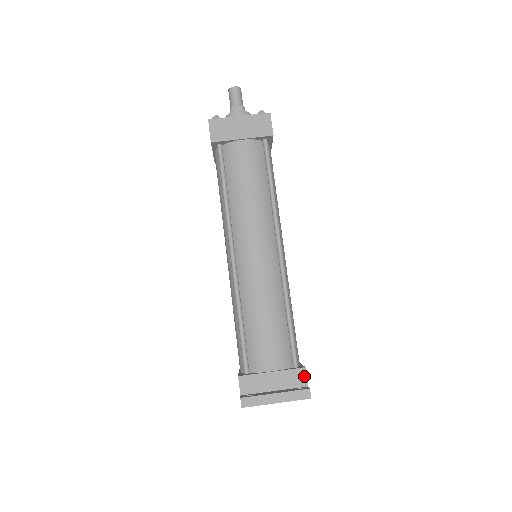
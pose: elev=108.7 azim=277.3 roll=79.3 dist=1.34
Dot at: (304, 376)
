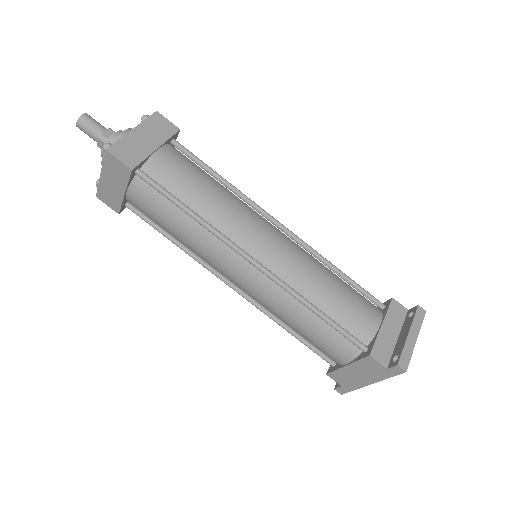
Dot at: (399, 305)
